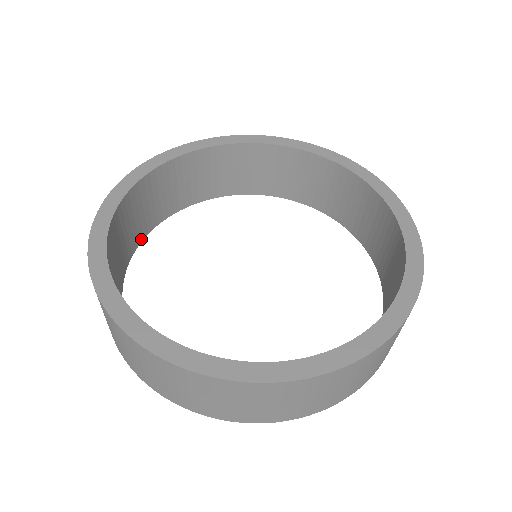
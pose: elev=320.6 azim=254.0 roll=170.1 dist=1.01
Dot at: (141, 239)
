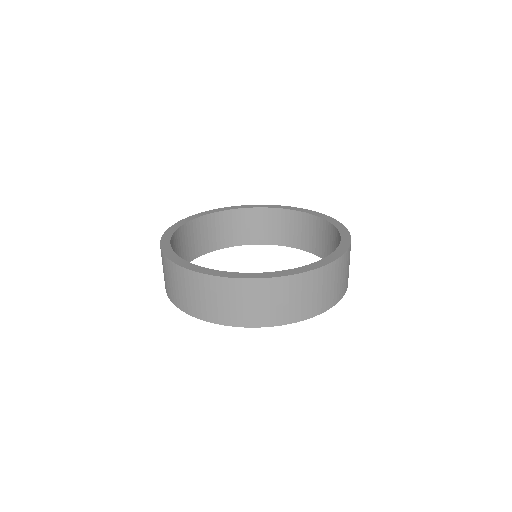
Dot at: (188, 261)
